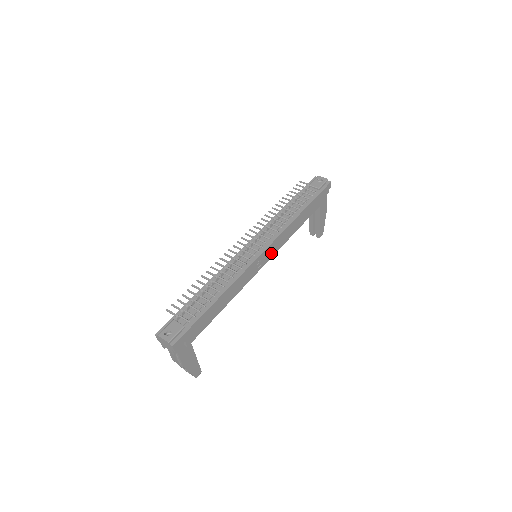
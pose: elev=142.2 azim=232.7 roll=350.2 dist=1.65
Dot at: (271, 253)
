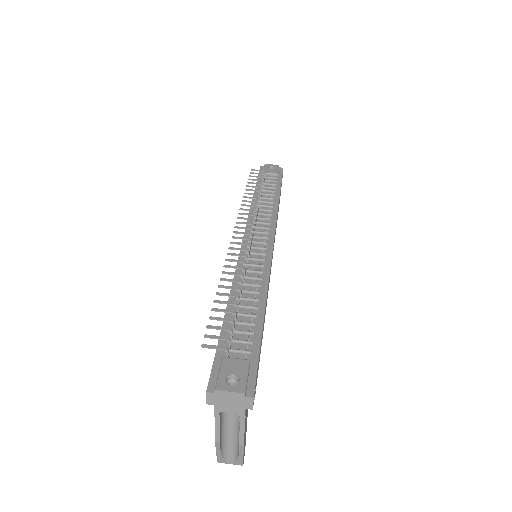
Dot at: occluded
